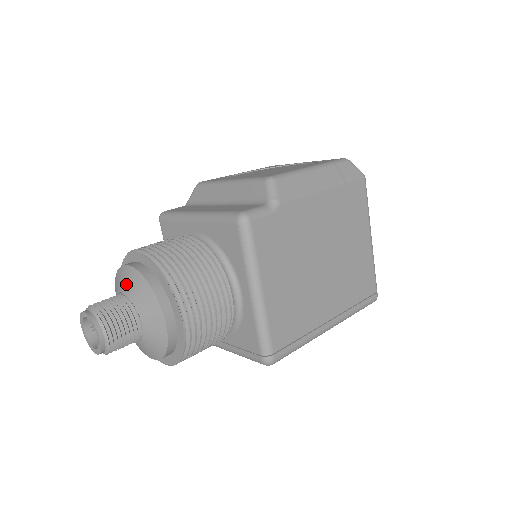
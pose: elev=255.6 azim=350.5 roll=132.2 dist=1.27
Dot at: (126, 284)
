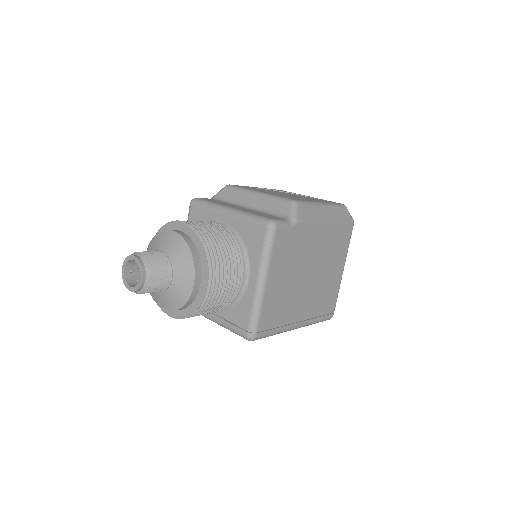
Dot at: (168, 245)
